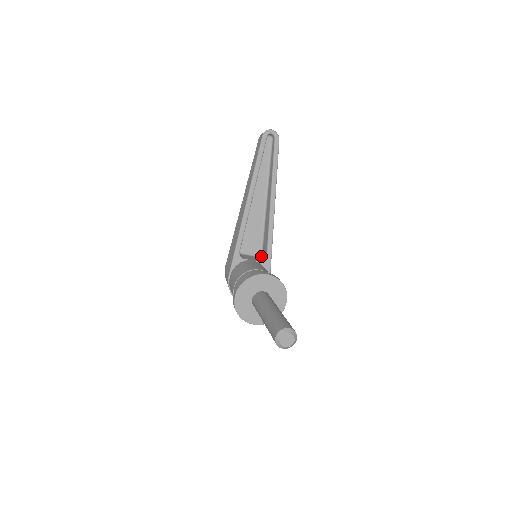
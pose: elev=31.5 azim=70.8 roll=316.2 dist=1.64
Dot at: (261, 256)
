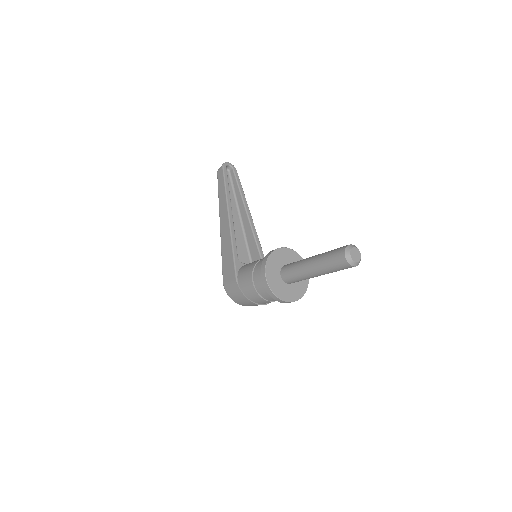
Dot at: occluded
